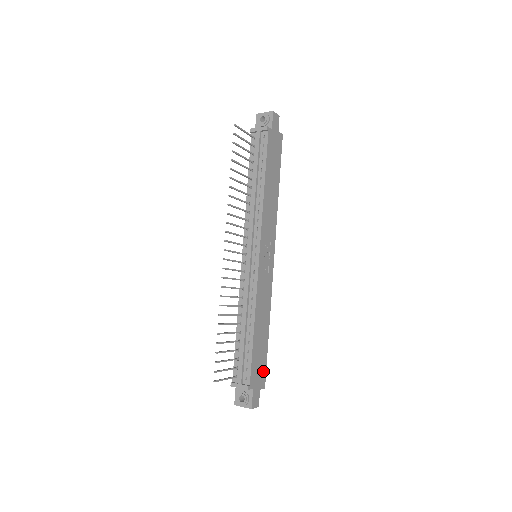
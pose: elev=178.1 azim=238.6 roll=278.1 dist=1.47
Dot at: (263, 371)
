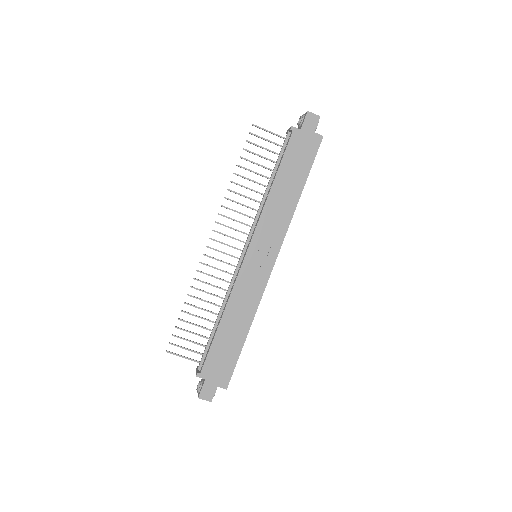
Dot at: (227, 371)
